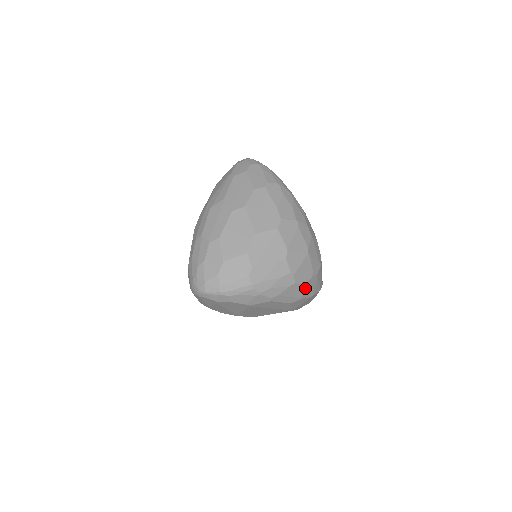
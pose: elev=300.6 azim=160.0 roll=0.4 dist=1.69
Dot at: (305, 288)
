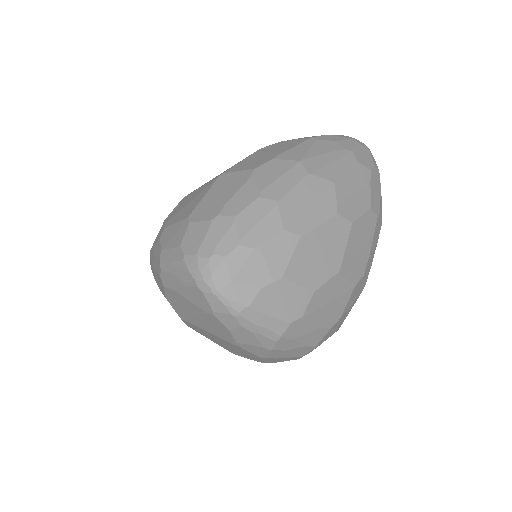
Dot at: occluded
